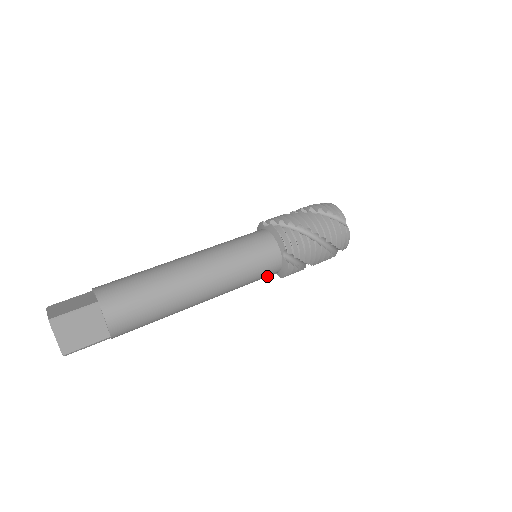
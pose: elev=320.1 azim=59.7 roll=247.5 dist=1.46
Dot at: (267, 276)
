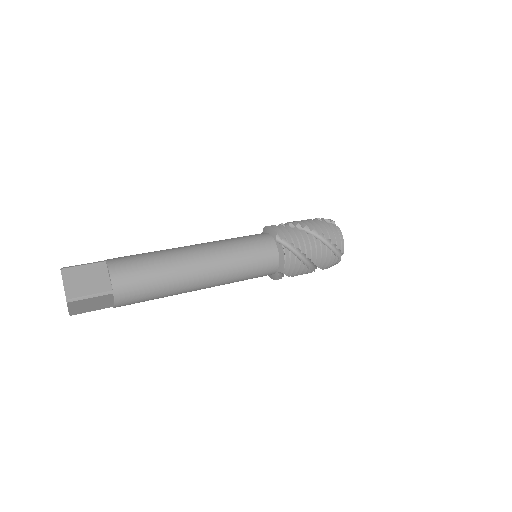
Dot at: (267, 267)
